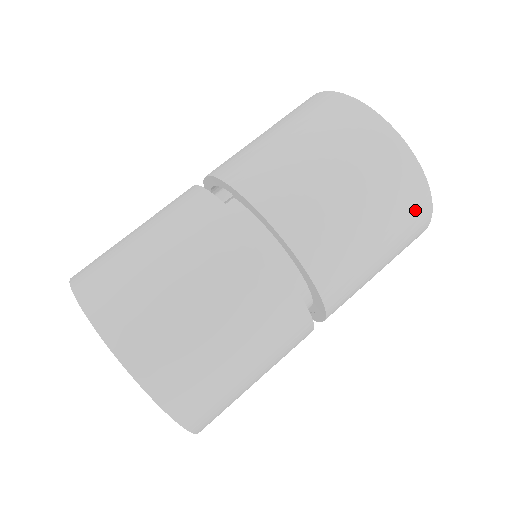
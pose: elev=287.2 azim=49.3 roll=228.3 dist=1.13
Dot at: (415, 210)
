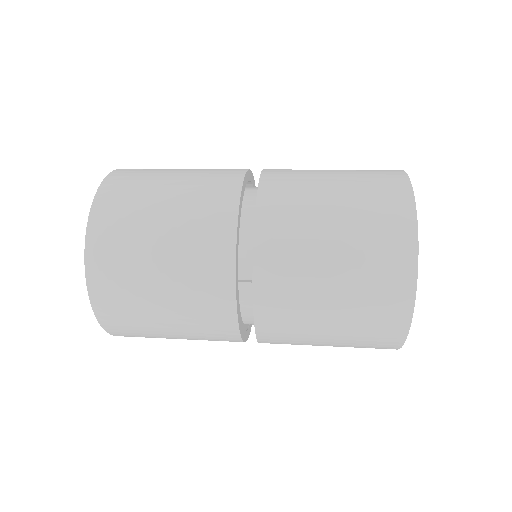
Dot at: occluded
